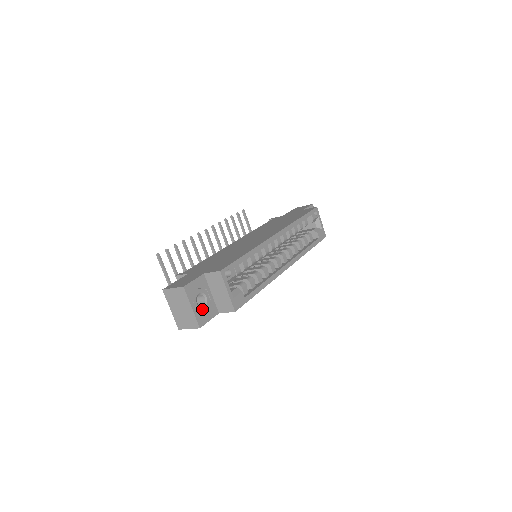
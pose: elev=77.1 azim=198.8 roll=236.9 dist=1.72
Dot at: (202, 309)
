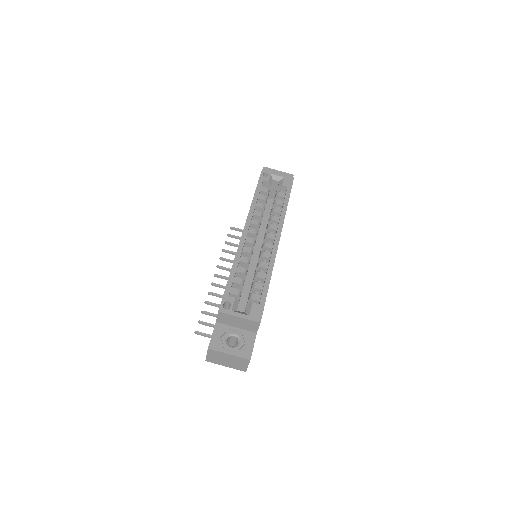
Dot at: (239, 346)
